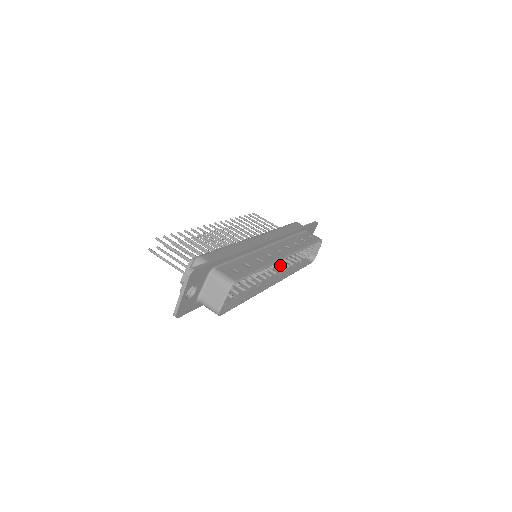
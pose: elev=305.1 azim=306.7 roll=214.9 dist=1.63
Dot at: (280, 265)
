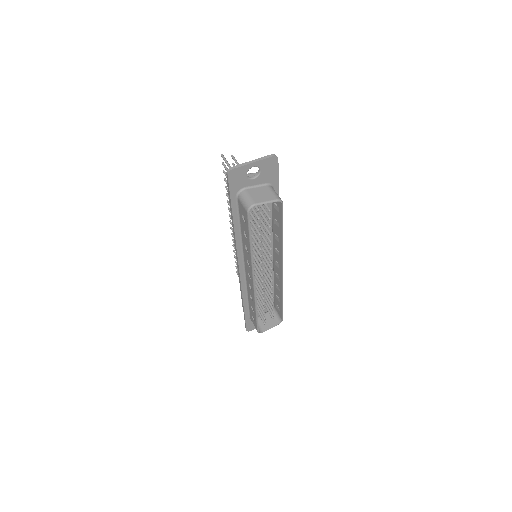
Dot at: occluded
